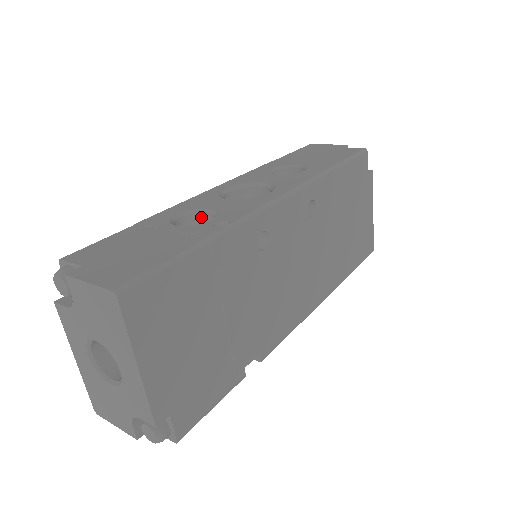
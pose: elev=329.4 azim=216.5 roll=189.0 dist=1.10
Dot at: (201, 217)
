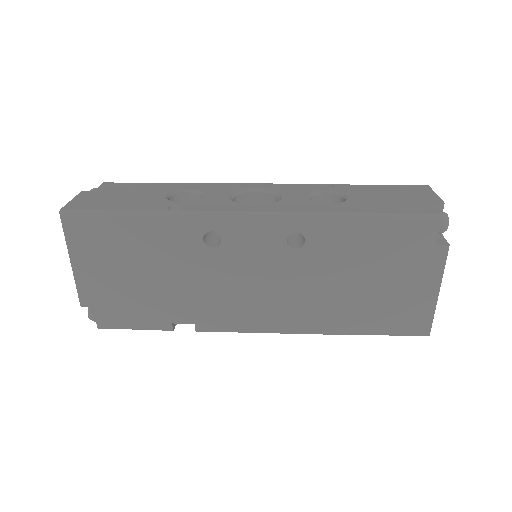
Dot at: occluded
